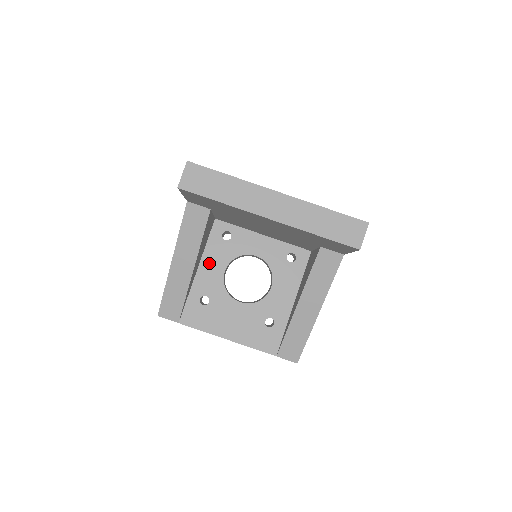
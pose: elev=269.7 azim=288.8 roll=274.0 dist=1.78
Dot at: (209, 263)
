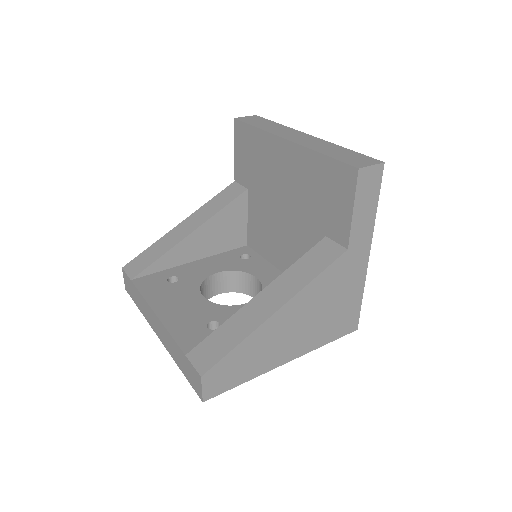
Dot at: (209, 263)
